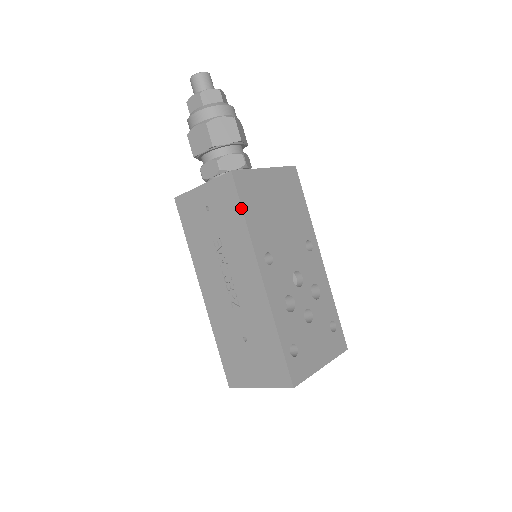
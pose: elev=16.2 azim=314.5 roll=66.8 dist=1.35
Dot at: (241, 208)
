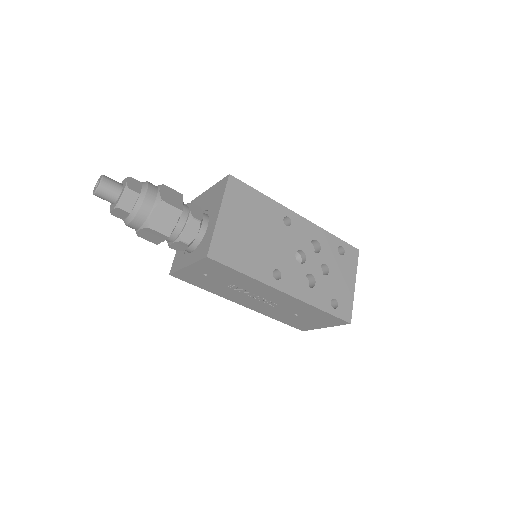
Dot at: (235, 271)
